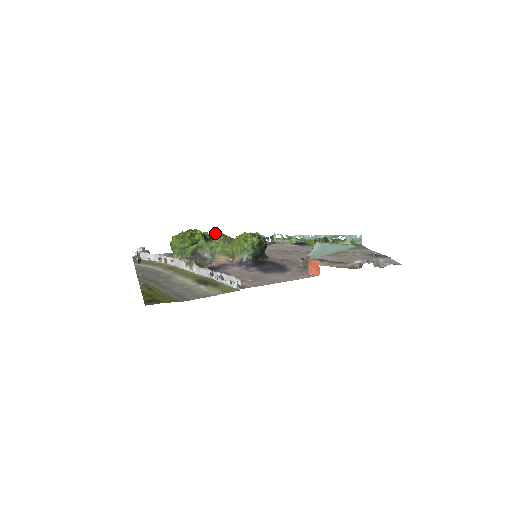
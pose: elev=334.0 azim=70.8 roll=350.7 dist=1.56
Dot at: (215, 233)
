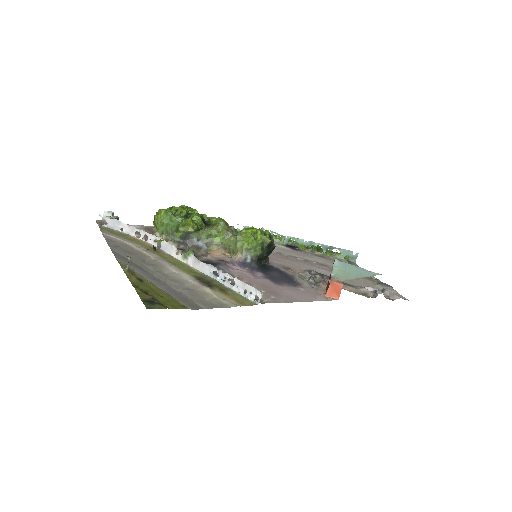
Dot at: (215, 218)
